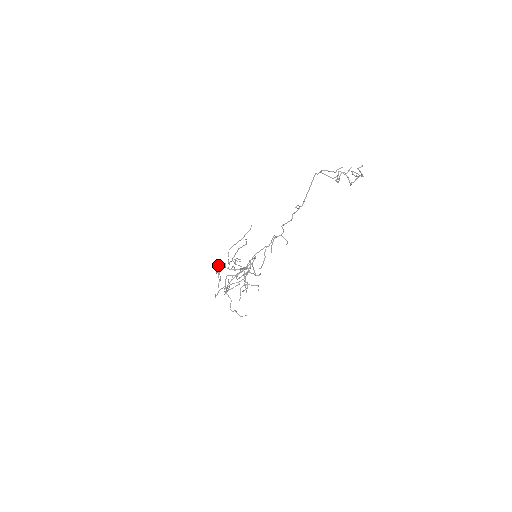
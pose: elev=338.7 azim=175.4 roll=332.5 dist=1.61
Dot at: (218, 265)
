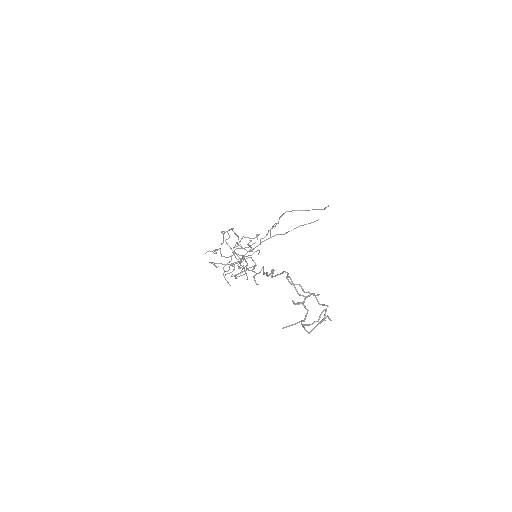
Dot at: (224, 231)
